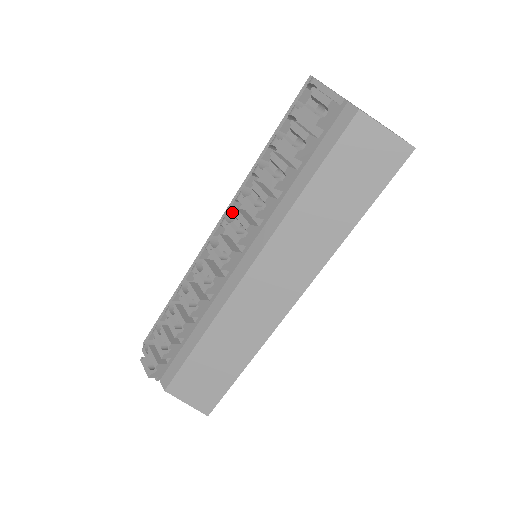
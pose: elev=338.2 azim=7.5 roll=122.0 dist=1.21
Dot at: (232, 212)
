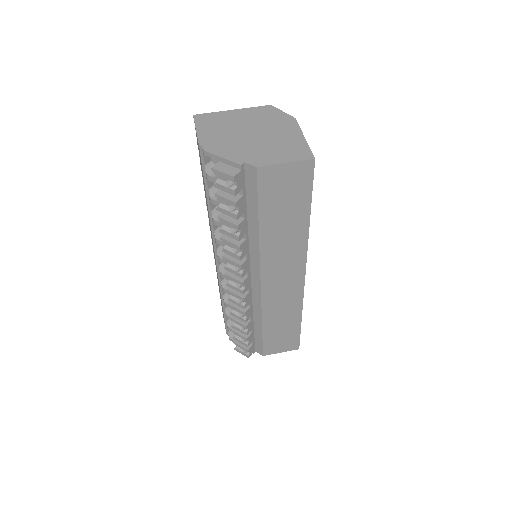
Dot at: (219, 246)
